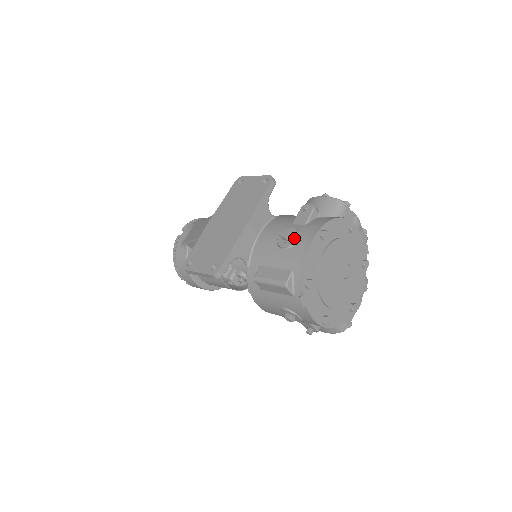
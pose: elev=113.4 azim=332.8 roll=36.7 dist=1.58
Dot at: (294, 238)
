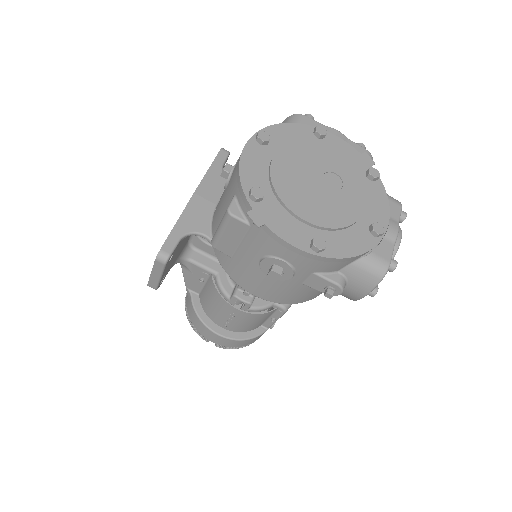
Dot at: (234, 166)
